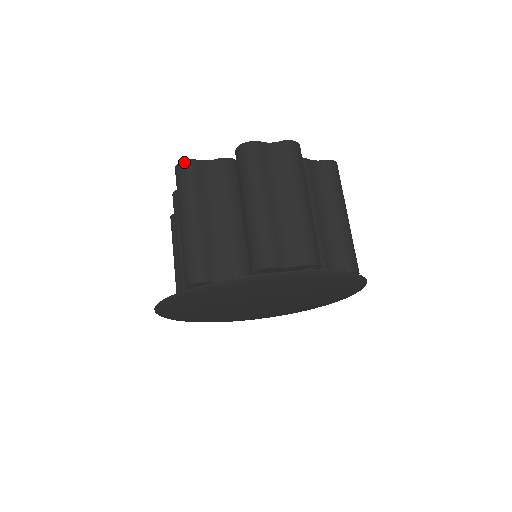
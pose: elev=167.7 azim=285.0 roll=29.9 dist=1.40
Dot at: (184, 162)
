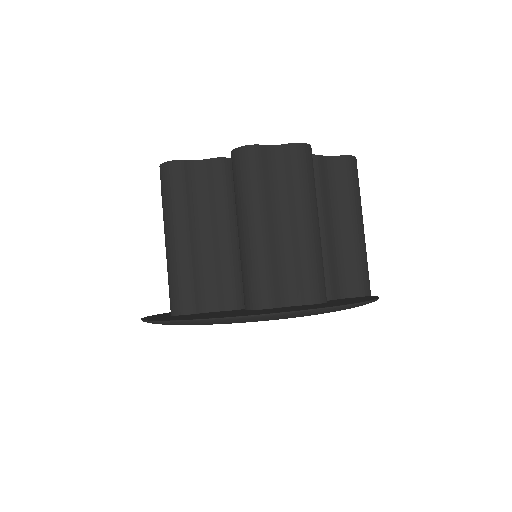
Dot at: (169, 163)
